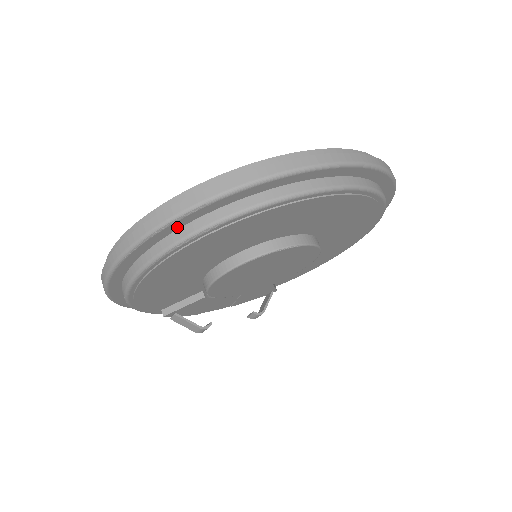
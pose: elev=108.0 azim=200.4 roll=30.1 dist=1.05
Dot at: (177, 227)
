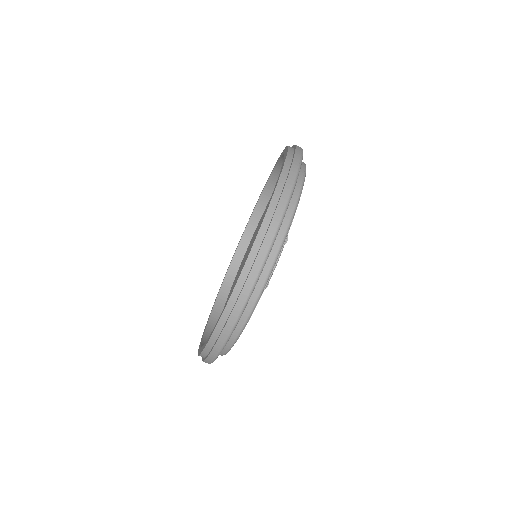
Dot at: occluded
